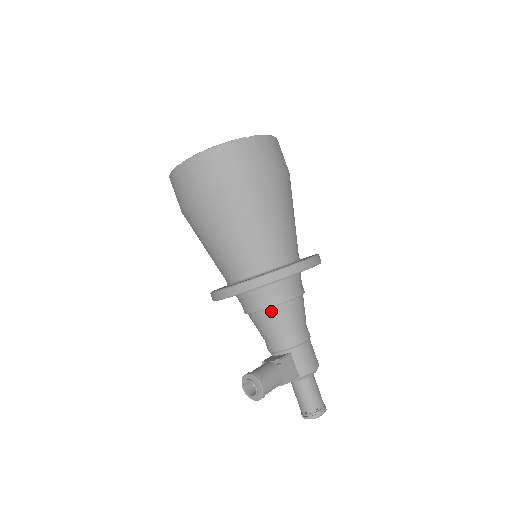
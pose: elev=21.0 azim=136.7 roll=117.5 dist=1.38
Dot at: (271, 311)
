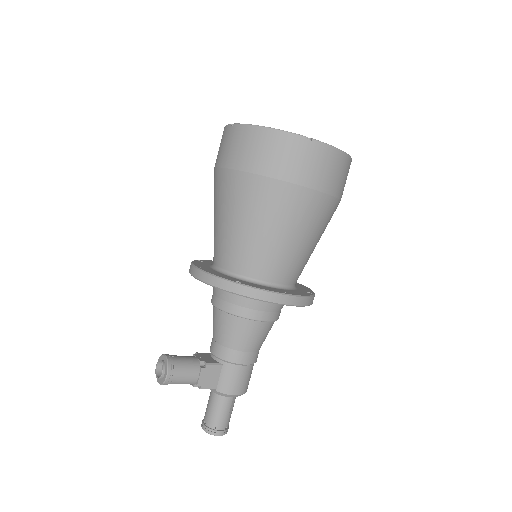
Dot at: (228, 316)
